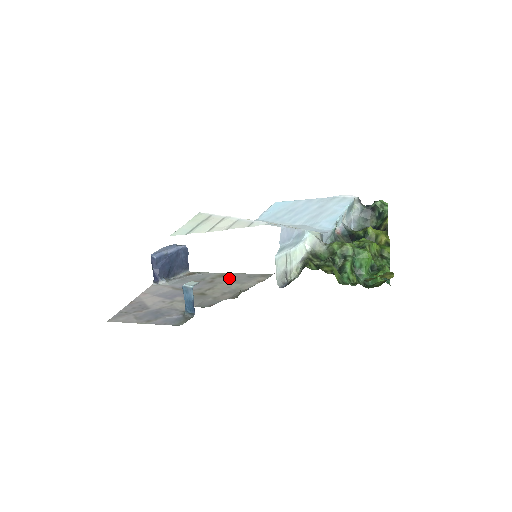
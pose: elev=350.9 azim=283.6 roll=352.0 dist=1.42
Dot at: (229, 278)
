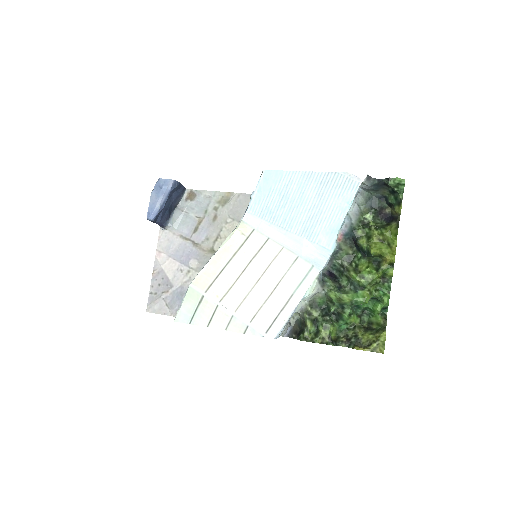
Dot at: (232, 209)
